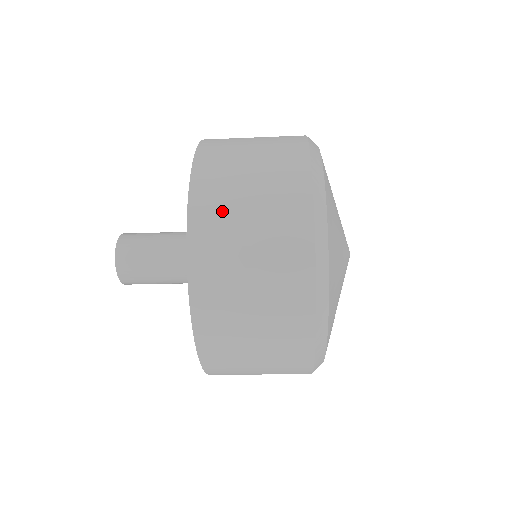
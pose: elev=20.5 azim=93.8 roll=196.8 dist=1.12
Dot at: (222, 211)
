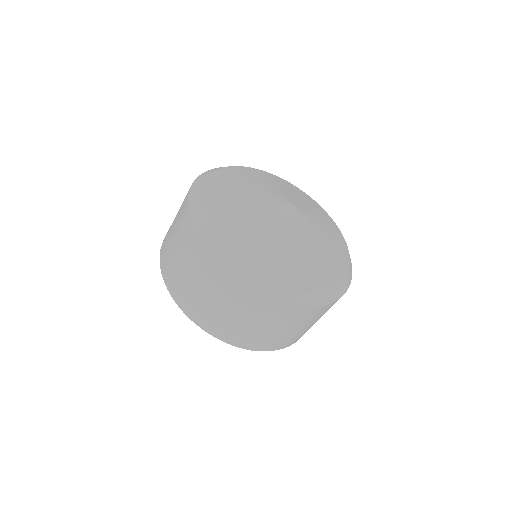
Dot at: occluded
